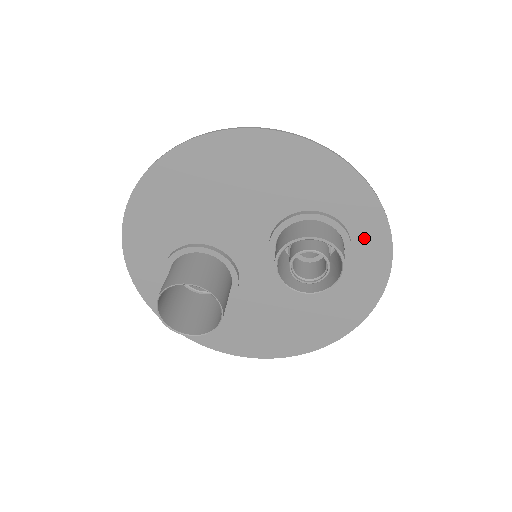
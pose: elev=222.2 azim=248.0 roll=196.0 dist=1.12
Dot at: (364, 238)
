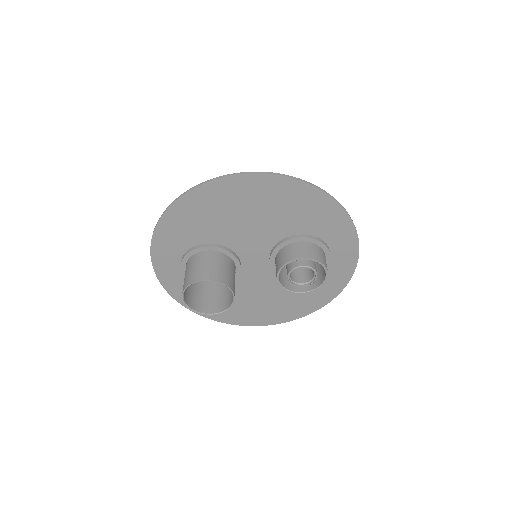
Dot at: (340, 257)
